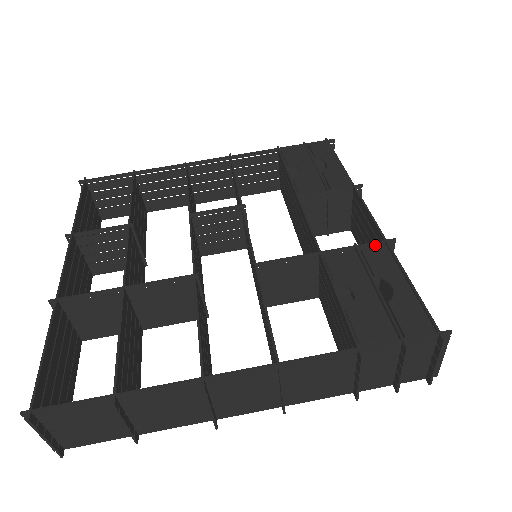
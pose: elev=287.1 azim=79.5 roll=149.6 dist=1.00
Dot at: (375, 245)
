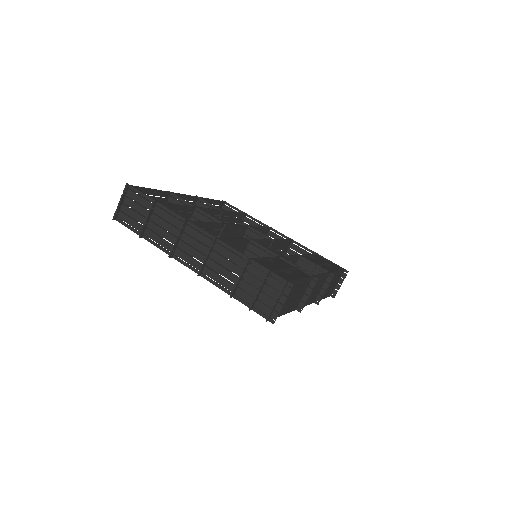
Dot at: (307, 274)
